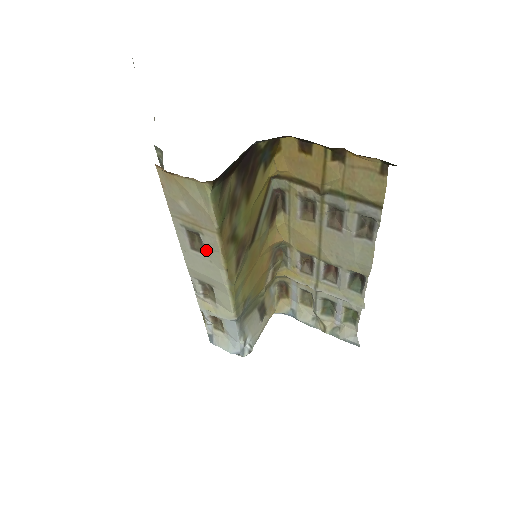
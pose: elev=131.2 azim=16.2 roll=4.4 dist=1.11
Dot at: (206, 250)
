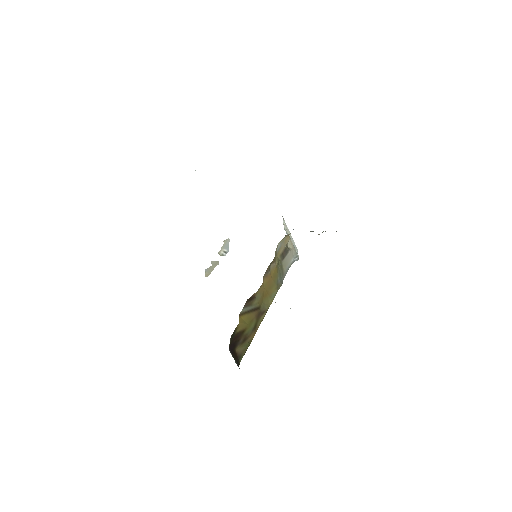
Dot at: occluded
